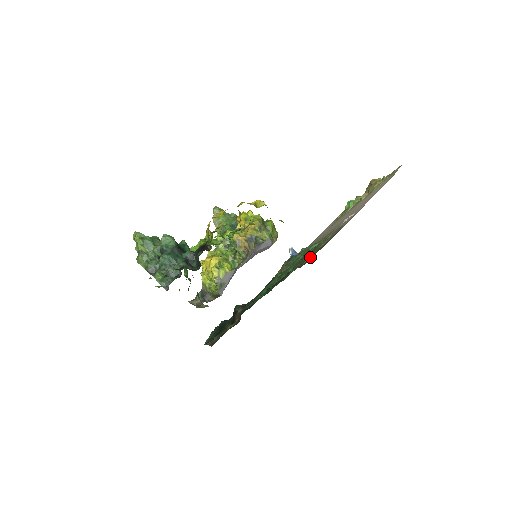
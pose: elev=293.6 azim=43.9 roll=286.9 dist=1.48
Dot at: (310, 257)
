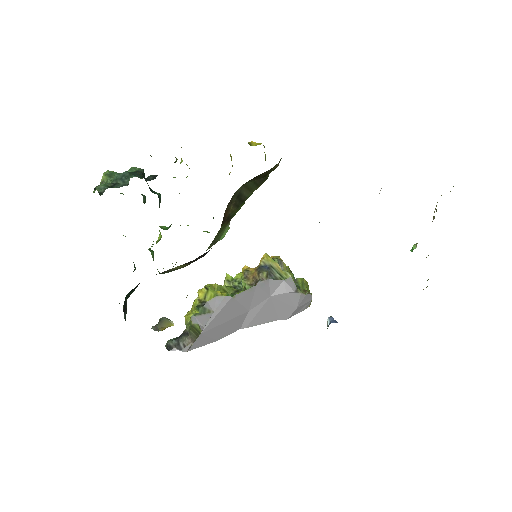
Dot at: occluded
